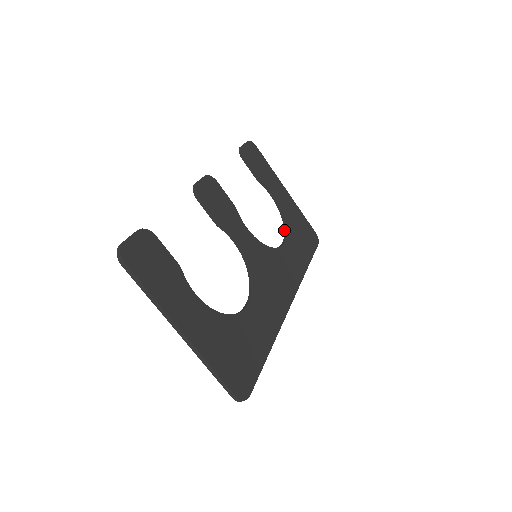
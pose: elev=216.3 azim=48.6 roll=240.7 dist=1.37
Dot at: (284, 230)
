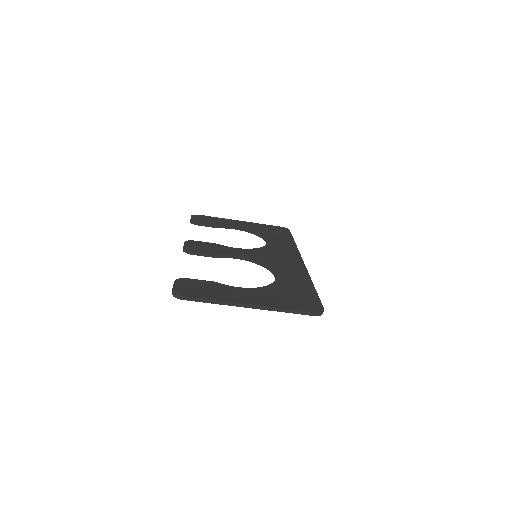
Dot at: occluded
